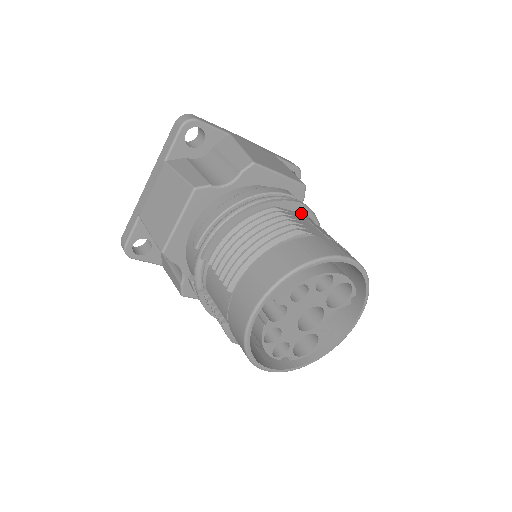
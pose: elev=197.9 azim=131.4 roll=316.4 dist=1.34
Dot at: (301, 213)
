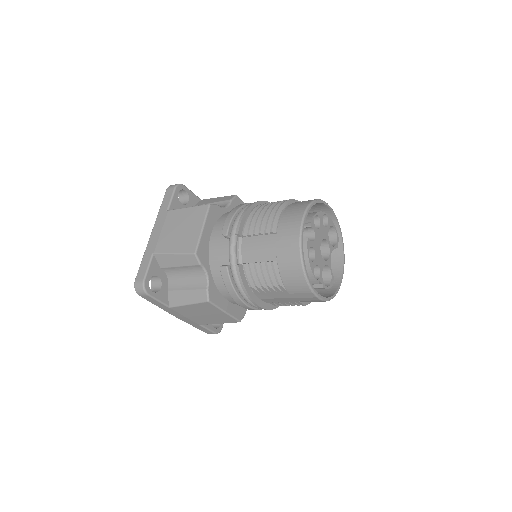
Dot at: occluded
